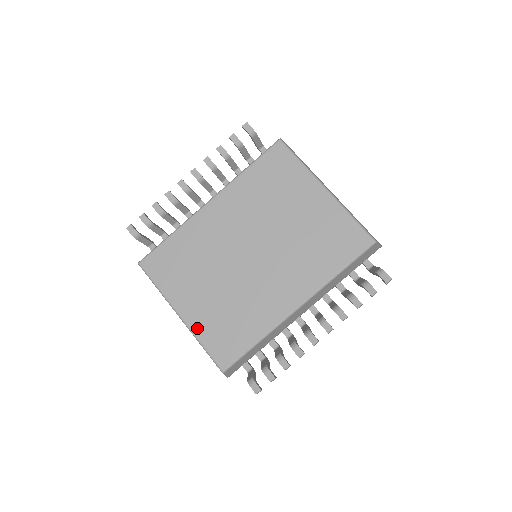
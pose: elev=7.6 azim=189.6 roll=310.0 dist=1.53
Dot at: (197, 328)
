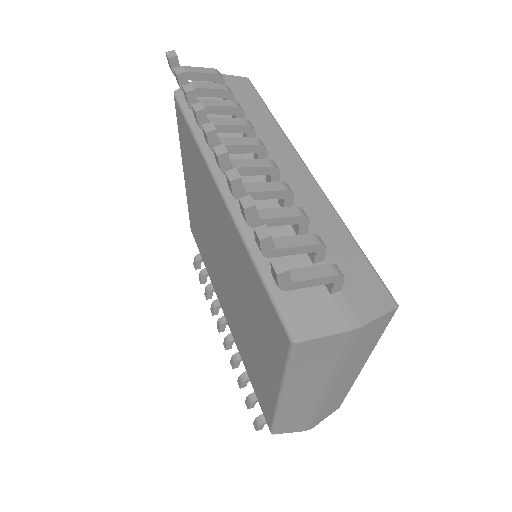
Dot at: (188, 197)
